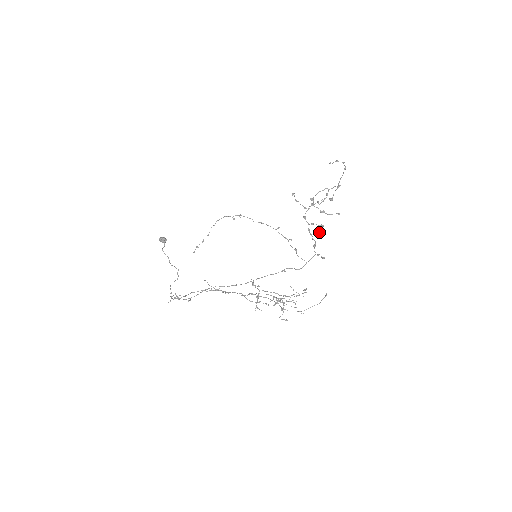
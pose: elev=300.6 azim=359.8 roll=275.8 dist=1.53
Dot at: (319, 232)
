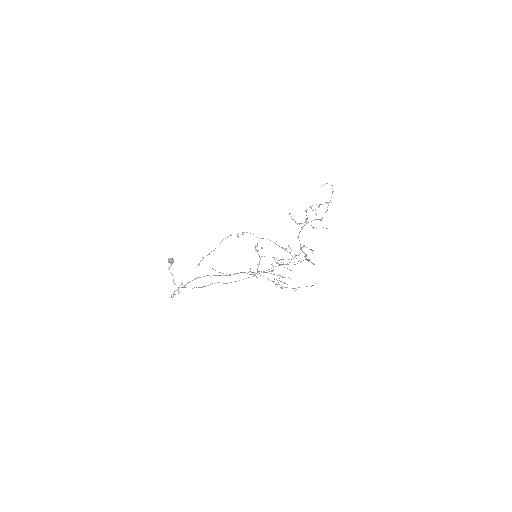
Dot at: (309, 259)
